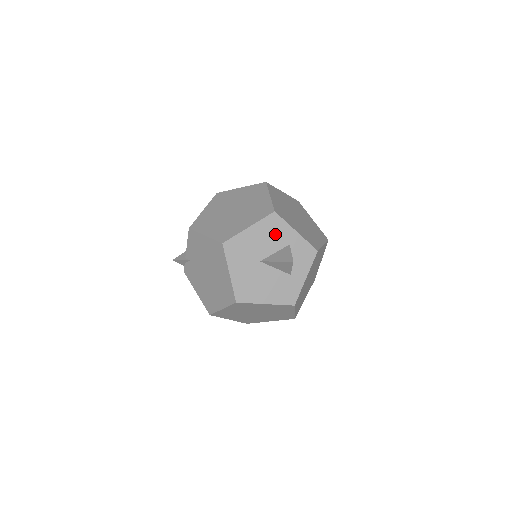
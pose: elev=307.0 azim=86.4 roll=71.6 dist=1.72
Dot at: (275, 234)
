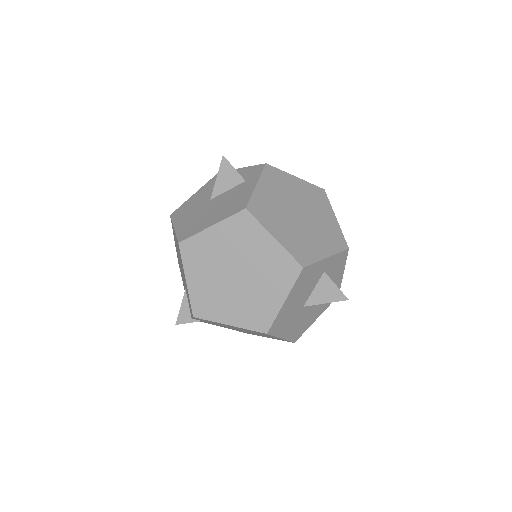
Dot at: (309, 280)
